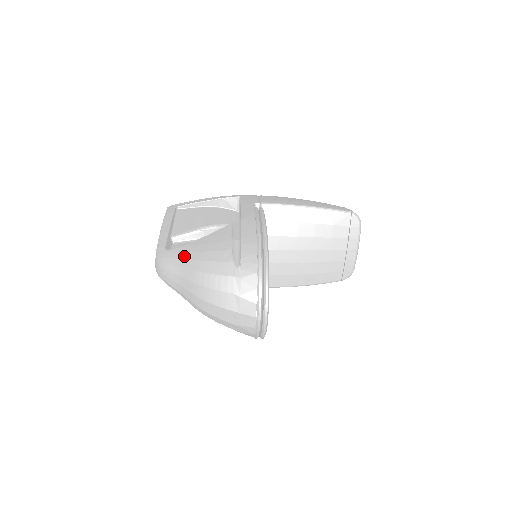
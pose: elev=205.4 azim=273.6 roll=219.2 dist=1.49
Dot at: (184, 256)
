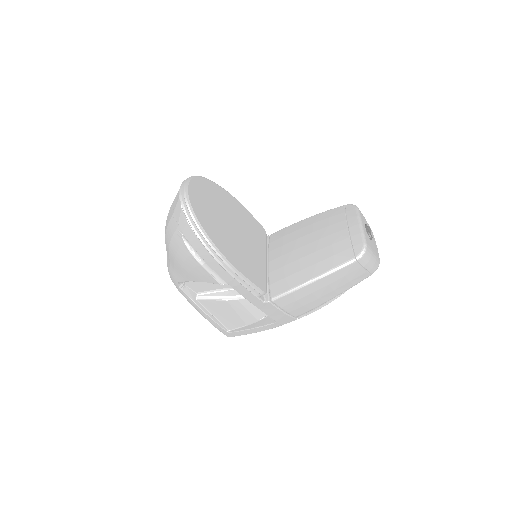
Dot at: occluded
